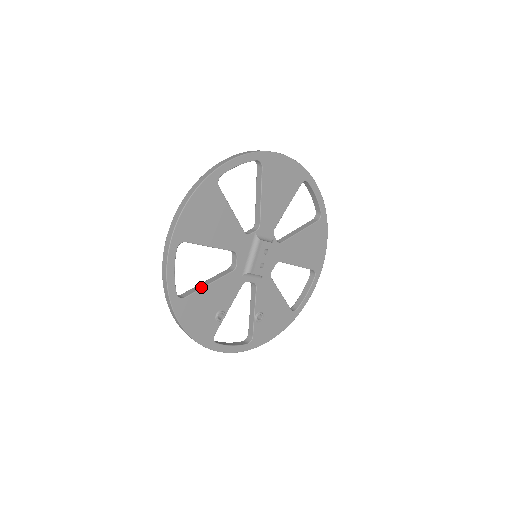
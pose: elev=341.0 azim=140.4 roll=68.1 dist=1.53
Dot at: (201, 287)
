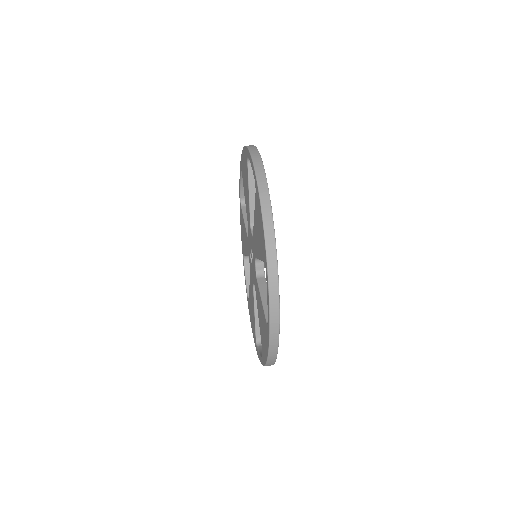
Dot at: occluded
